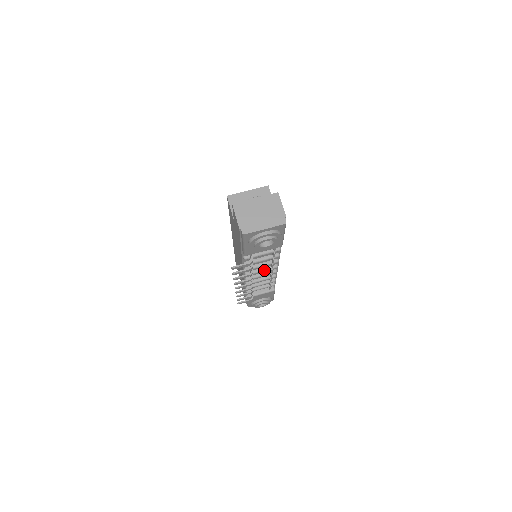
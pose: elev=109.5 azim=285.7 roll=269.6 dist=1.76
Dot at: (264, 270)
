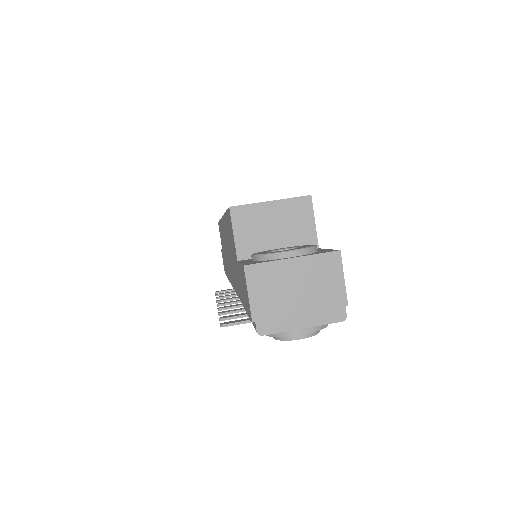
Dot at: occluded
